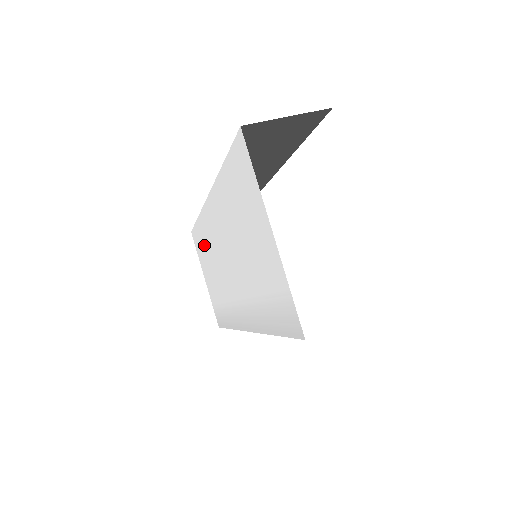
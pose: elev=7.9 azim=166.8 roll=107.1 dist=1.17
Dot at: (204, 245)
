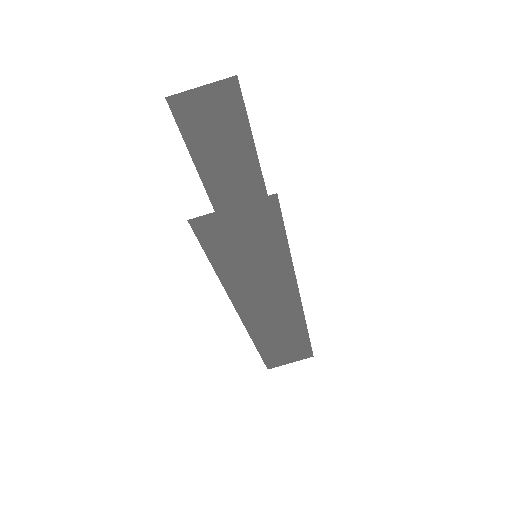
Dot at: occluded
